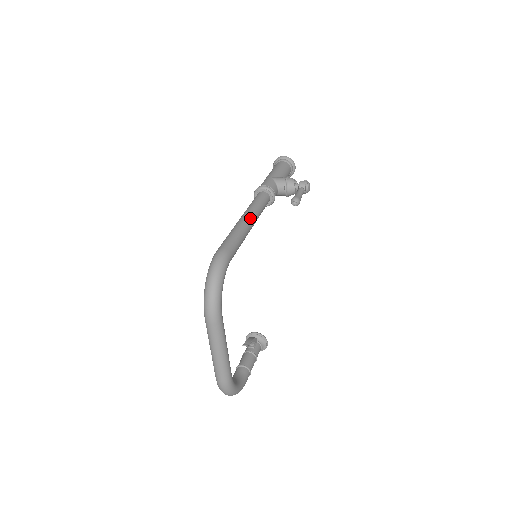
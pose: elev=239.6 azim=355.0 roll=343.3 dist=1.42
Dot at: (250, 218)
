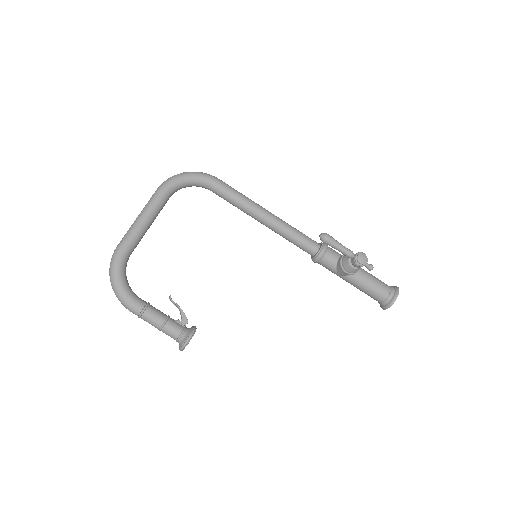
Dot at: (271, 213)
